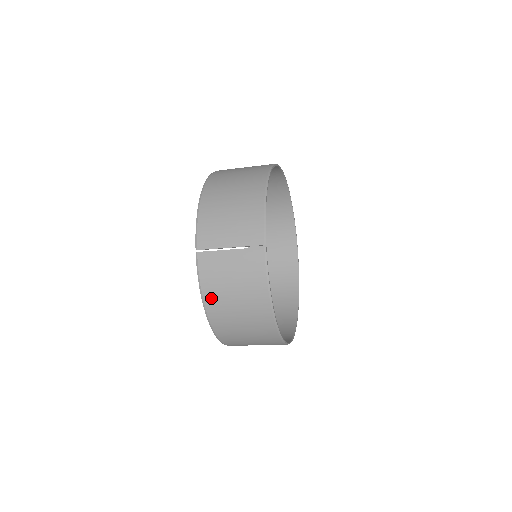
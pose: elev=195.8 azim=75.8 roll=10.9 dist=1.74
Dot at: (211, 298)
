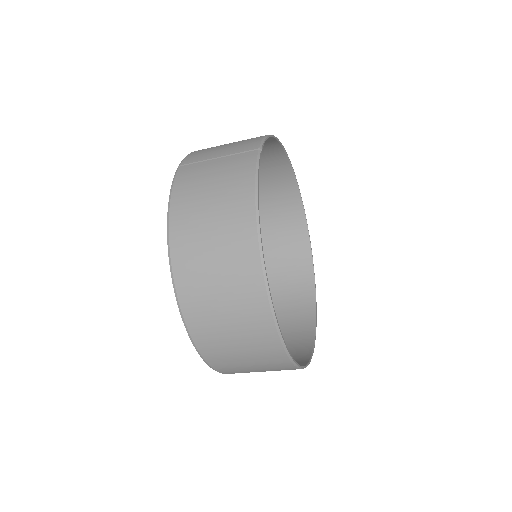
Dot at: (180, 208)
